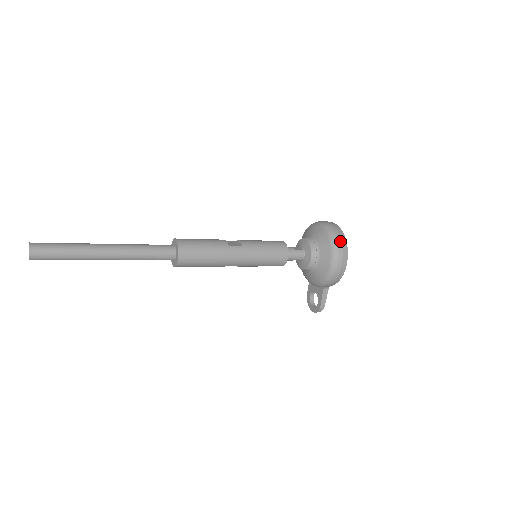
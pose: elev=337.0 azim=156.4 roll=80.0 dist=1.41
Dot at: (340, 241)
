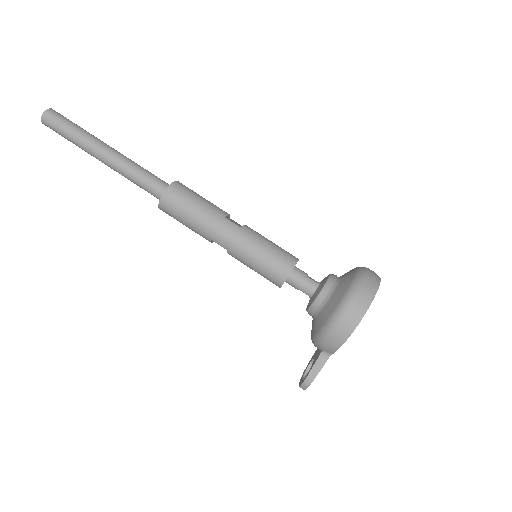
Dot at: (366, 287)
